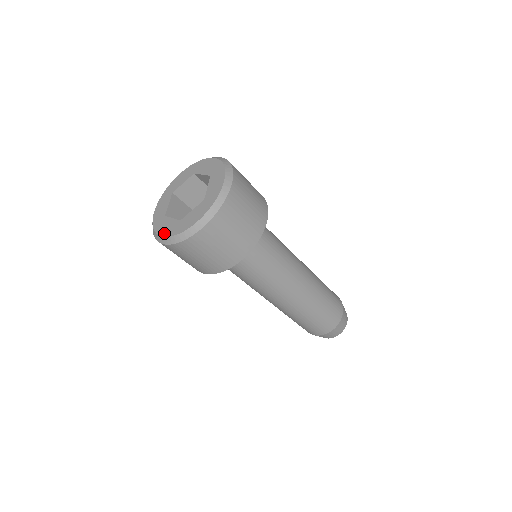
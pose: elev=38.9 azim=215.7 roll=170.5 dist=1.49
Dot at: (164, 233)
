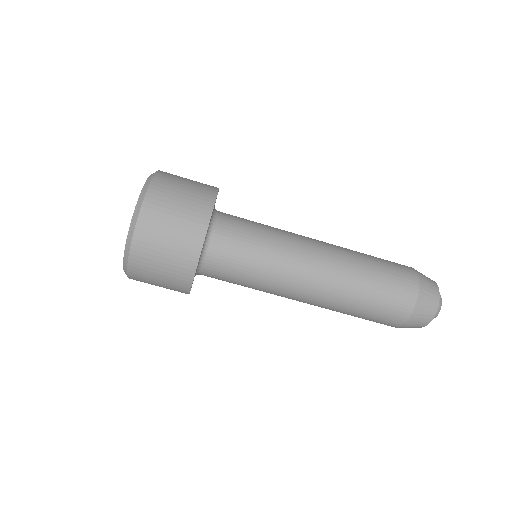
Dot at: occluded
